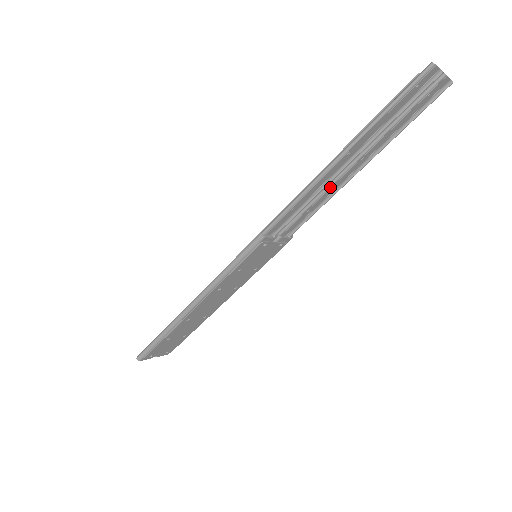
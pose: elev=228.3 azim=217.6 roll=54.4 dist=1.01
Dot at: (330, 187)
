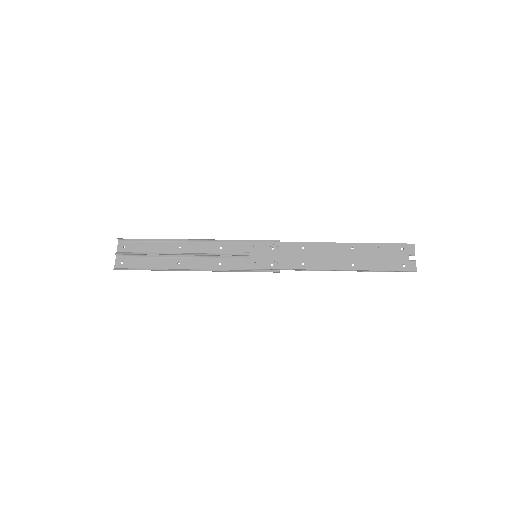
Dot at: (327, 254)
